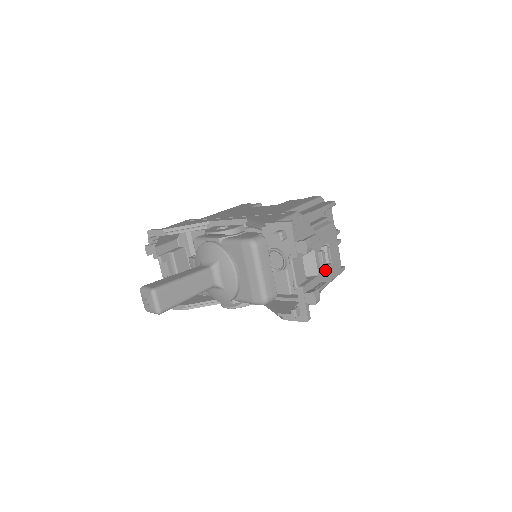
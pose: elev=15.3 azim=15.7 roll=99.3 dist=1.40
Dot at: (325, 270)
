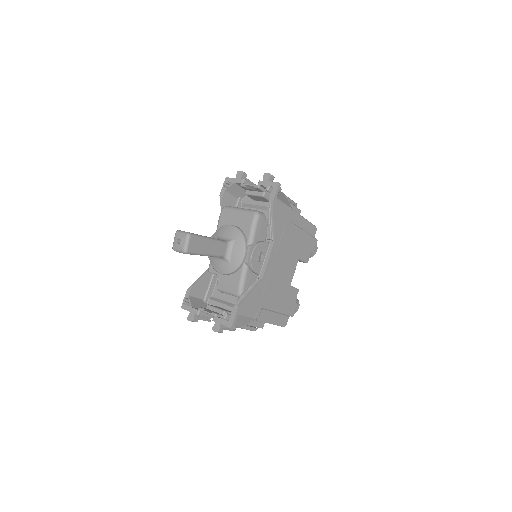
Dot at: occluded
